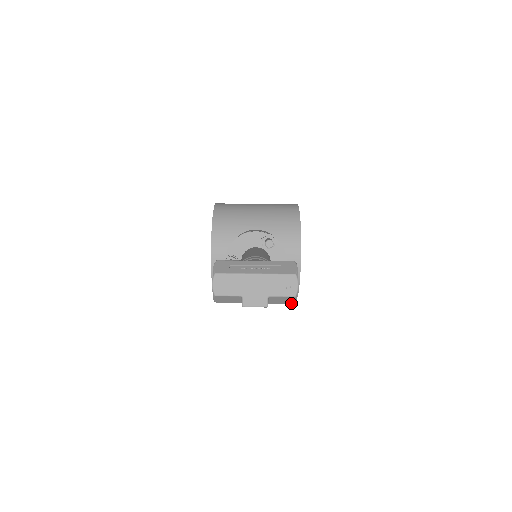
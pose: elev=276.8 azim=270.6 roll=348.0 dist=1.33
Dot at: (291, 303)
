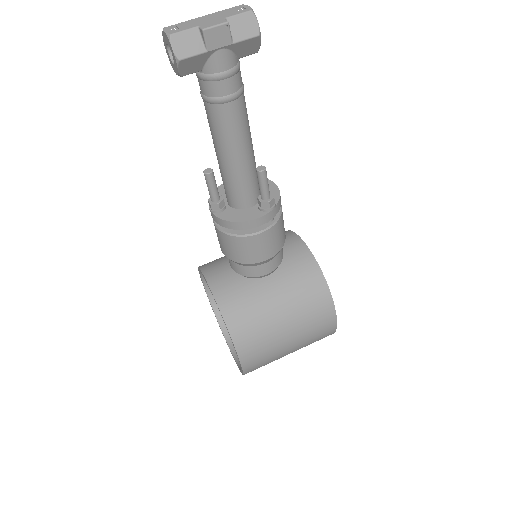
Dot at: (256, 34)
